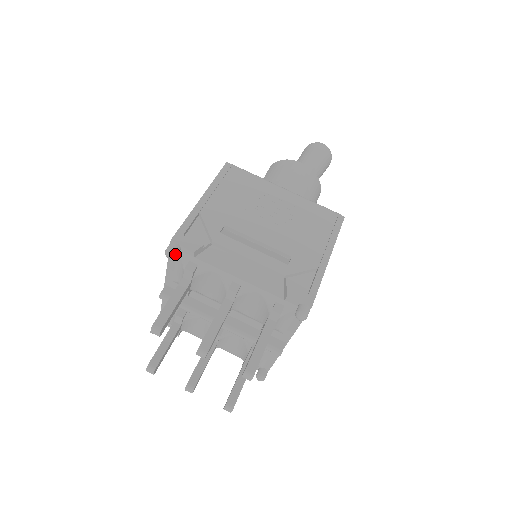
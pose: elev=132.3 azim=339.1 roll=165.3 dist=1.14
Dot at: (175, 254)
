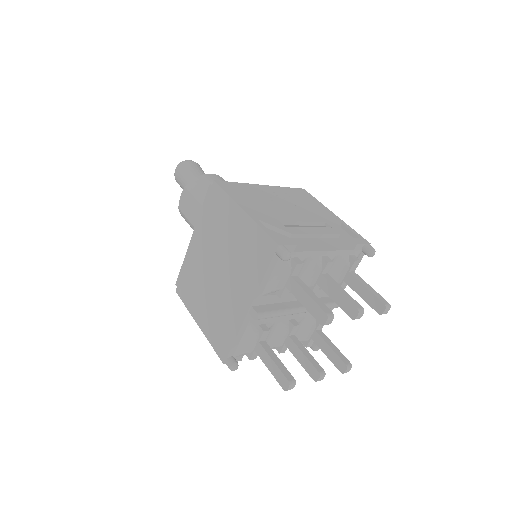
Dot at: occluded
